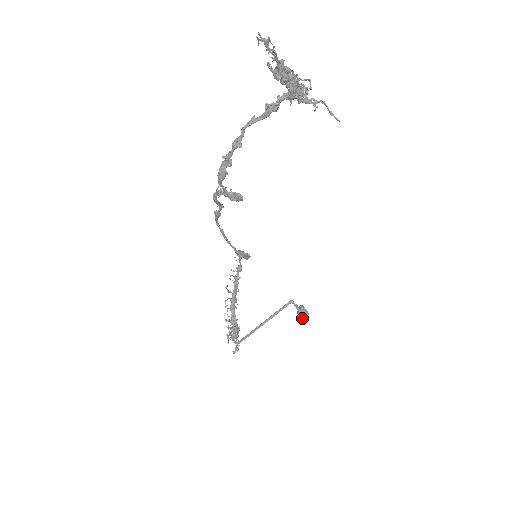
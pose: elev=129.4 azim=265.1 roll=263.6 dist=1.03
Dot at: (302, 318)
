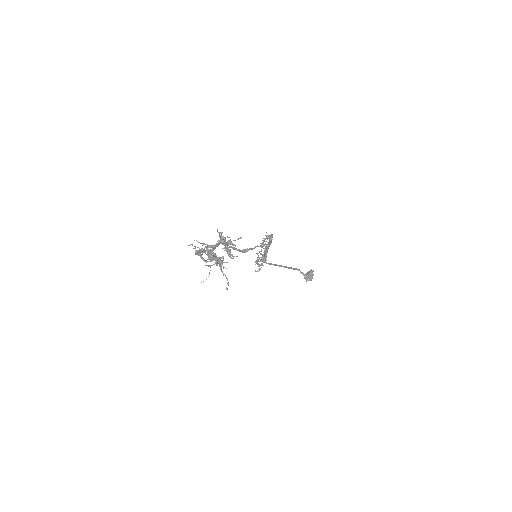
Dot at: occluded
